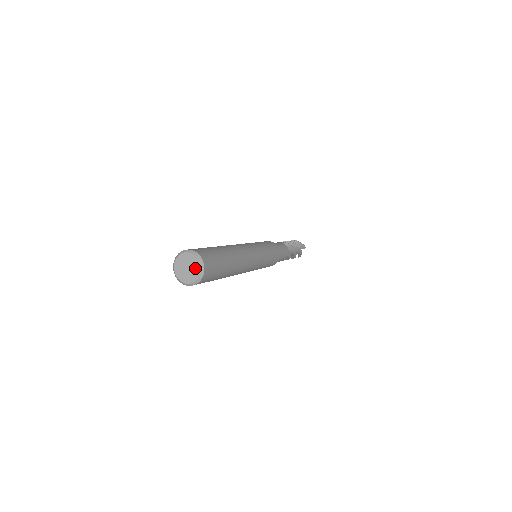
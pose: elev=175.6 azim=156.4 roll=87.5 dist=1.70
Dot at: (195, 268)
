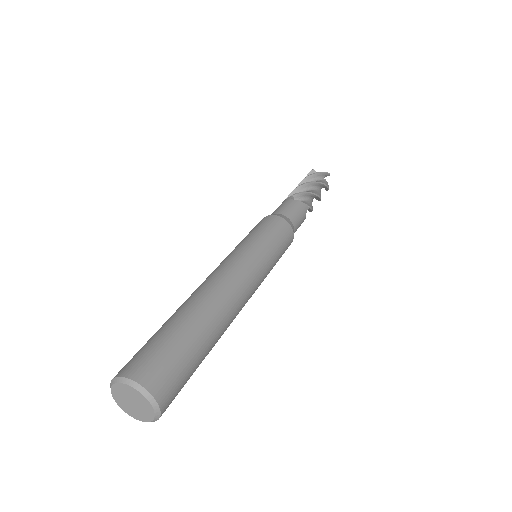
Dot at: (141, 402)
